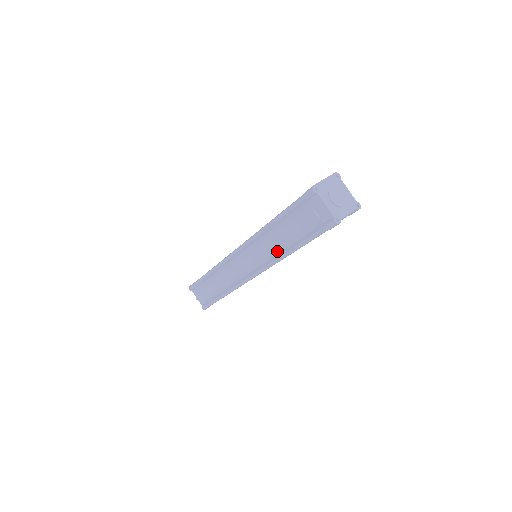
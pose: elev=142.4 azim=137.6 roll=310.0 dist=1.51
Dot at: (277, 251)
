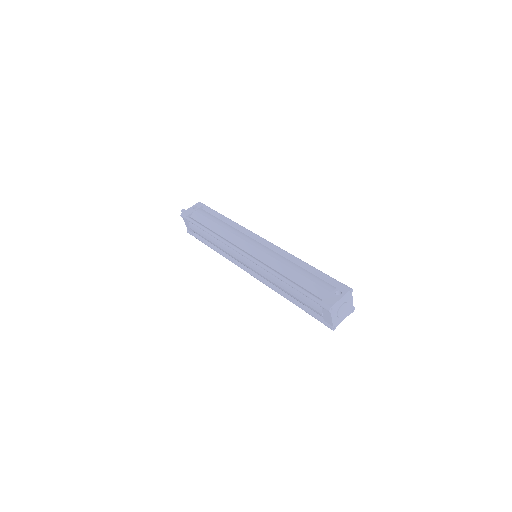
Dot at: (278, 287)
